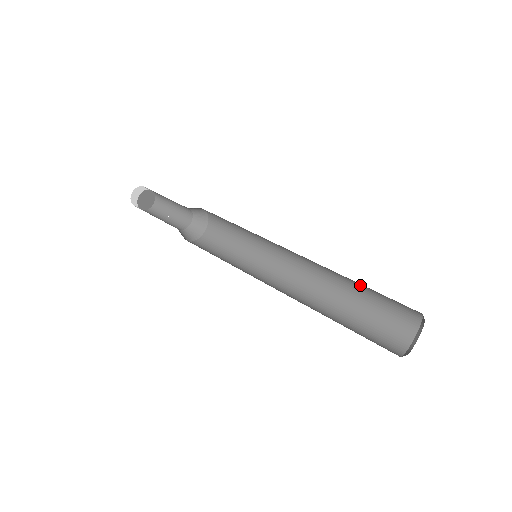
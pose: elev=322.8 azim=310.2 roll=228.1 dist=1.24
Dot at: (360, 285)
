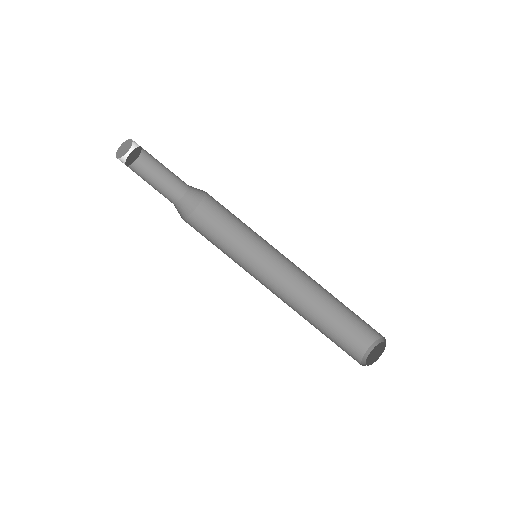
Dot at: (342, 304)
